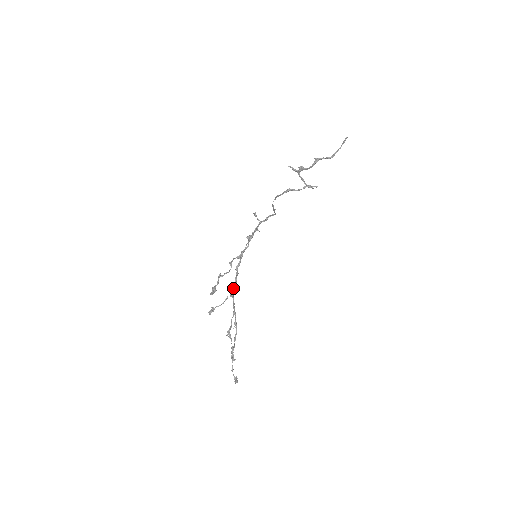
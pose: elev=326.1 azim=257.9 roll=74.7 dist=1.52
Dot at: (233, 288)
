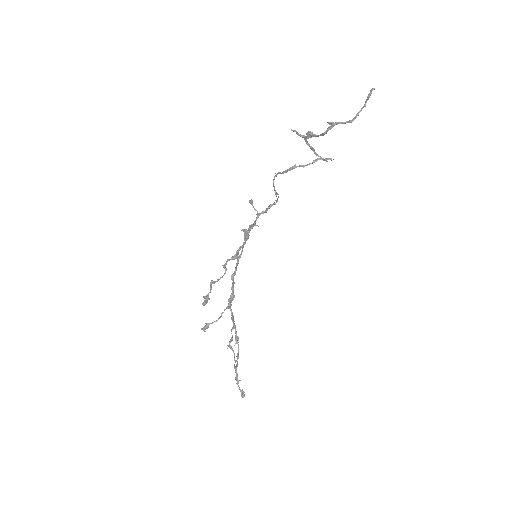
Dot at: (230, 299)
